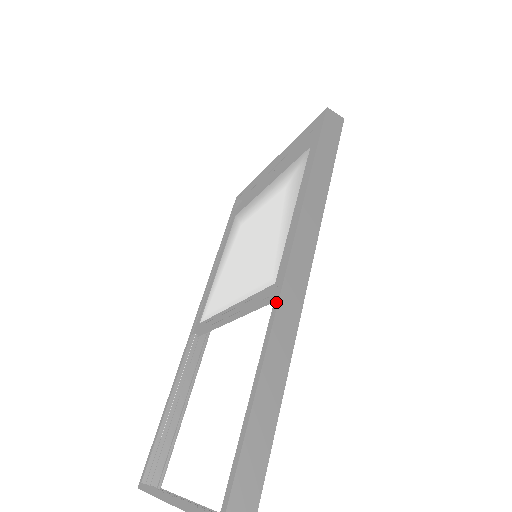
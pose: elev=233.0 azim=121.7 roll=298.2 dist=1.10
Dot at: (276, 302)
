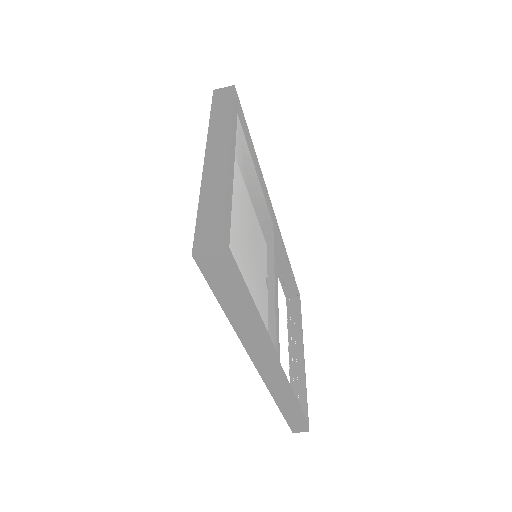
Dot at: (265, 382)
